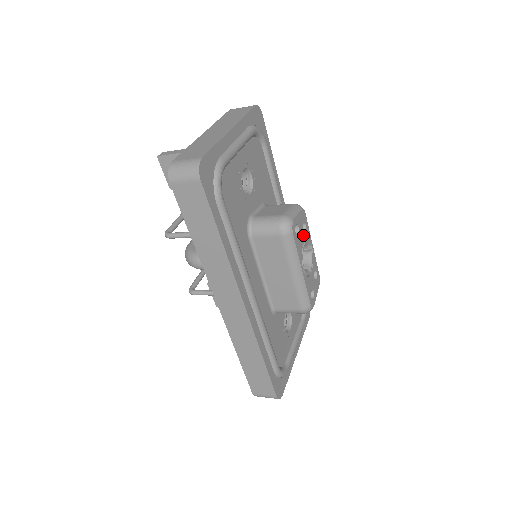
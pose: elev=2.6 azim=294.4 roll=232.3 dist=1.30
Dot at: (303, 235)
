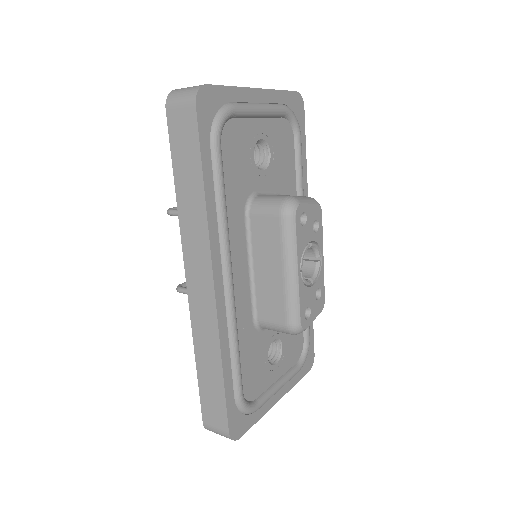
Dot at: (311, 233)
